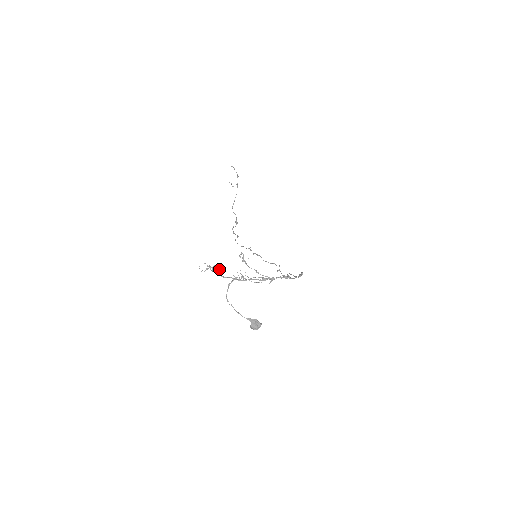
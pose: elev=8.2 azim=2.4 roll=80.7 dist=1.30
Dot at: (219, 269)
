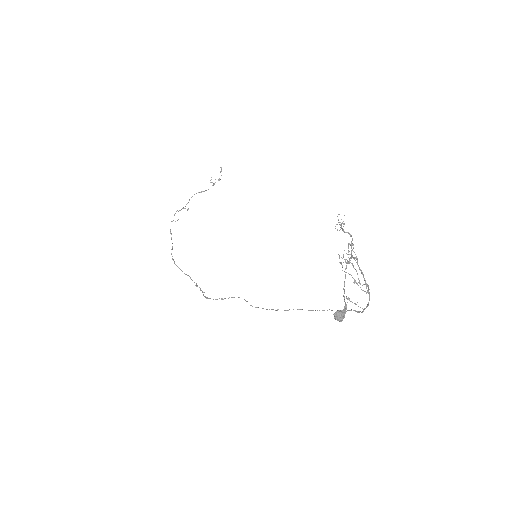
Dot at: occluded
